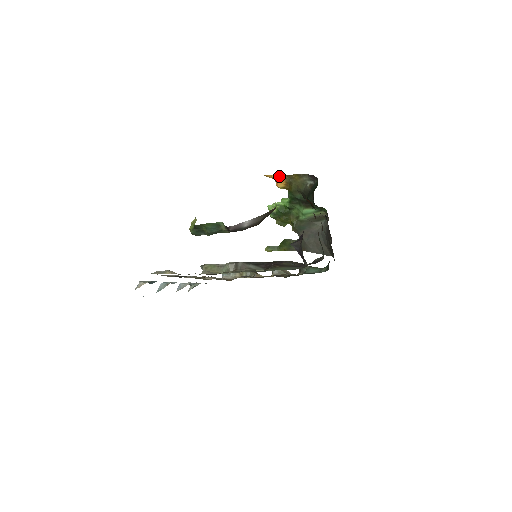
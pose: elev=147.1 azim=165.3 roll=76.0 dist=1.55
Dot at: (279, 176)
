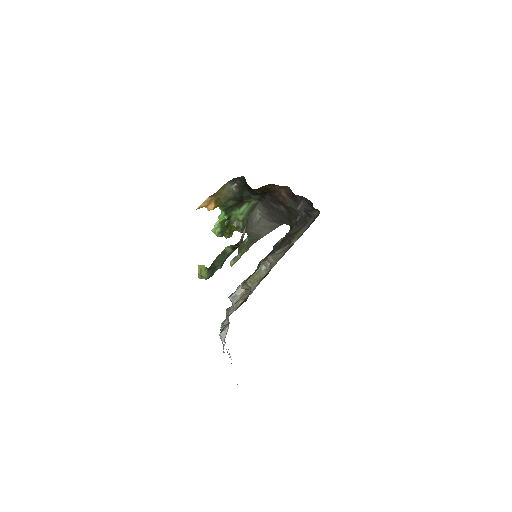
Dot at: (207, 201)
